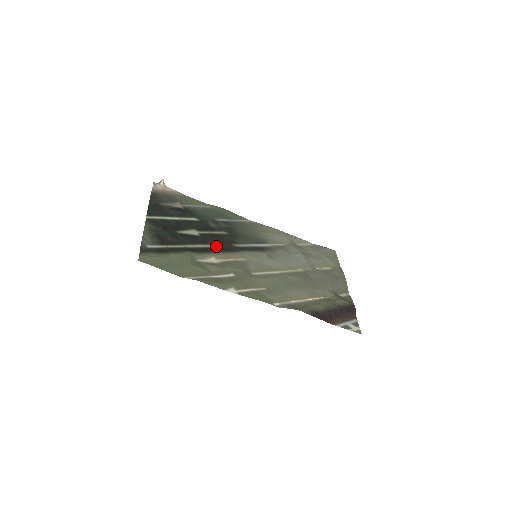
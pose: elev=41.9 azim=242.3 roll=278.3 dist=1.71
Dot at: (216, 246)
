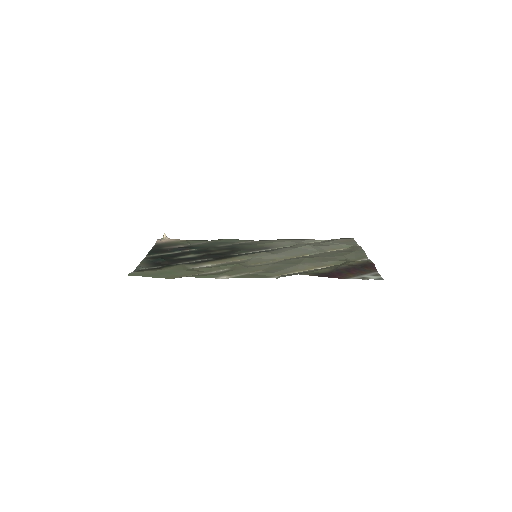
Dot at: (213, 258)
